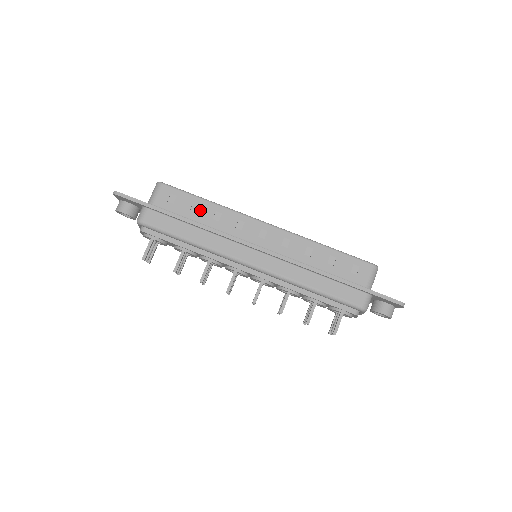
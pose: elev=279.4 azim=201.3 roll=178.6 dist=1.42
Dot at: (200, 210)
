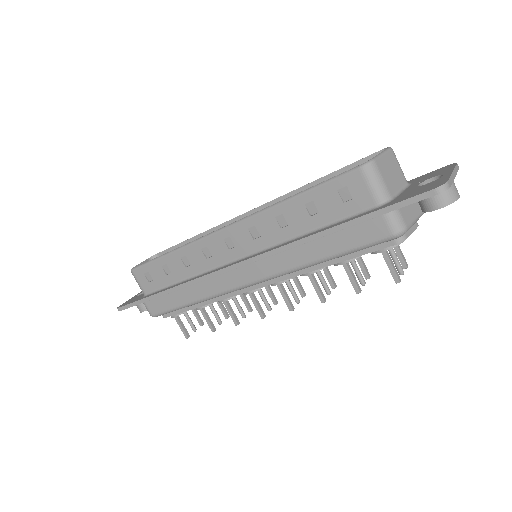
Dot at: (171, 268)
